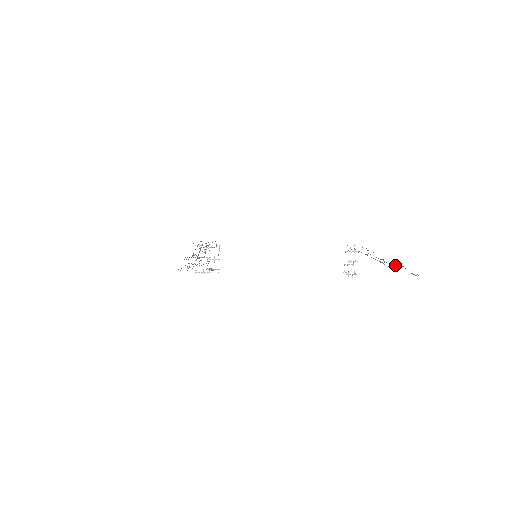
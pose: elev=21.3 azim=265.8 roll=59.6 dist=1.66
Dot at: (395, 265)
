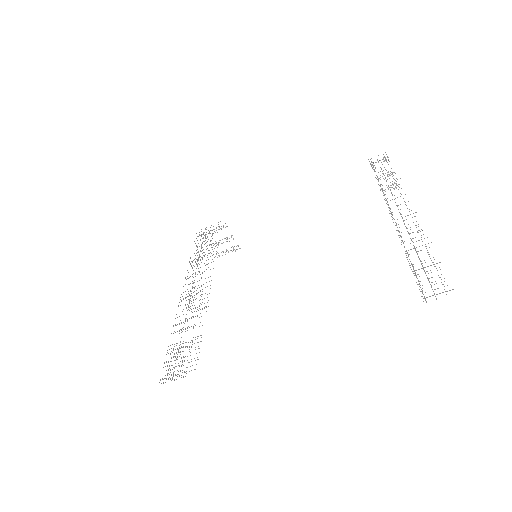
Dot at: occluded
